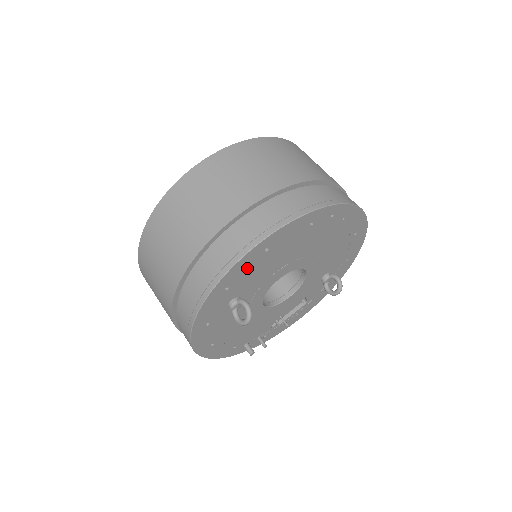
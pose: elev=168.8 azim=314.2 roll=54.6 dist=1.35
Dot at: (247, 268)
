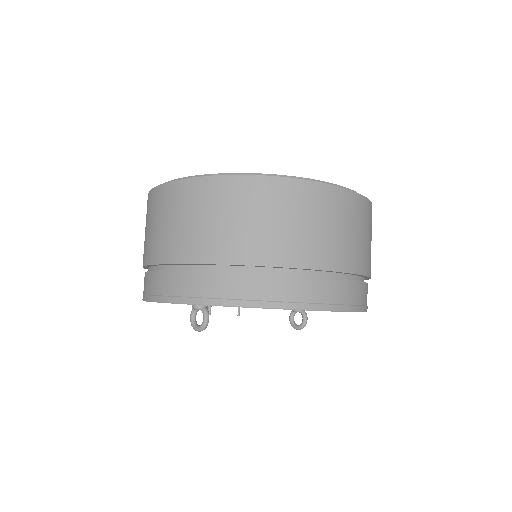
Dot at: occluded
